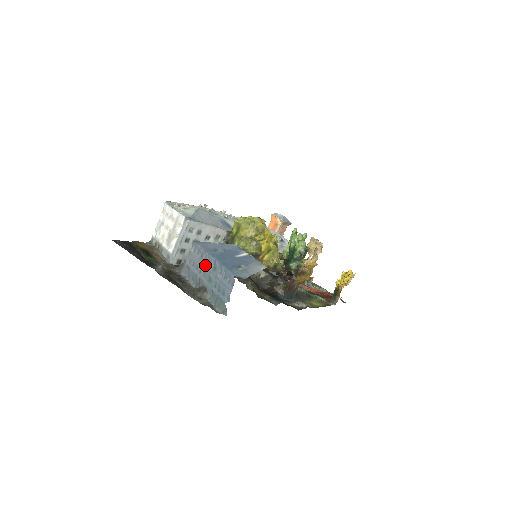
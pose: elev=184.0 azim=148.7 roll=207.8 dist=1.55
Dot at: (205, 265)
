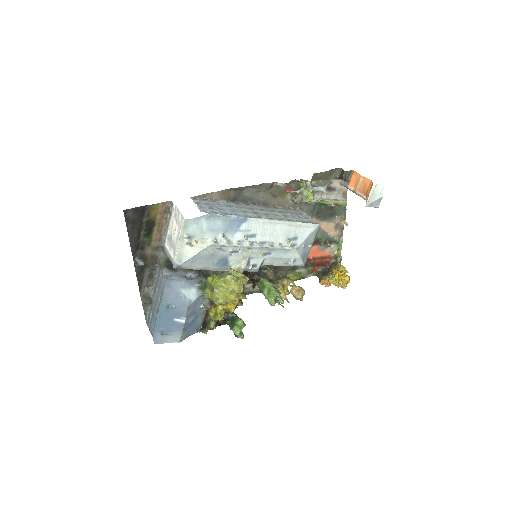
Dot at: (158, 299)
